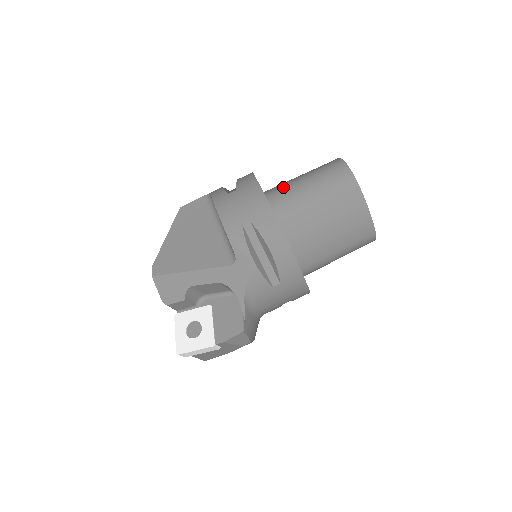
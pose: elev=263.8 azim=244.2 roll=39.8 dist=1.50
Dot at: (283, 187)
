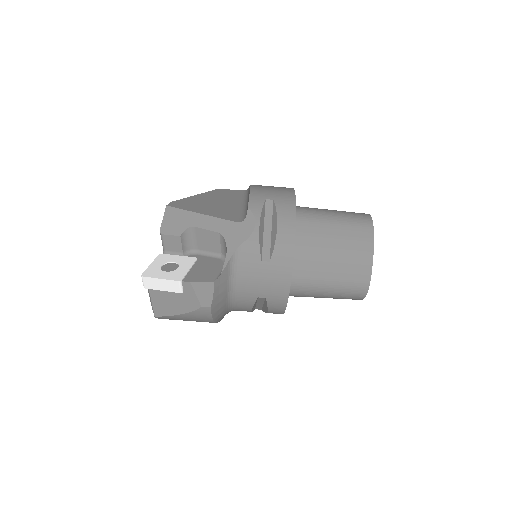
Dot at: occluded
